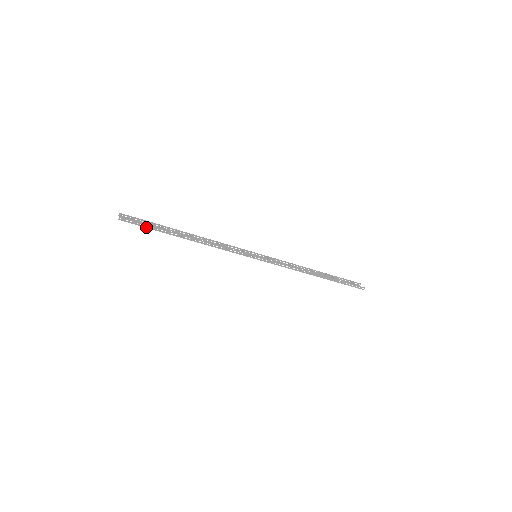
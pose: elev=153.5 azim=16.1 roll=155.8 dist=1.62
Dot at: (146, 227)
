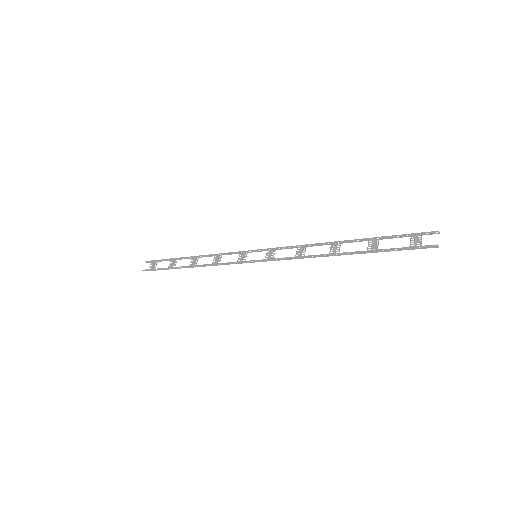
Dot at: occluded
